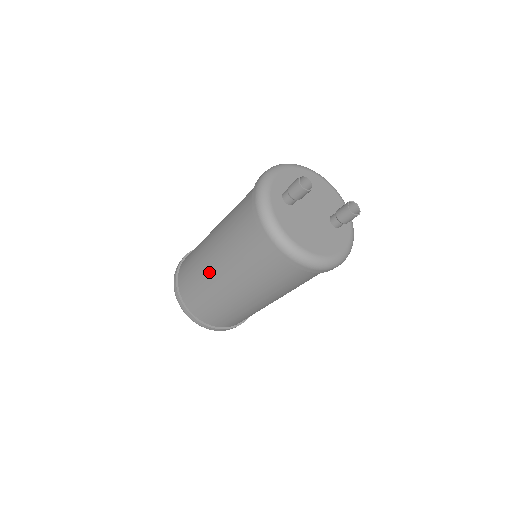
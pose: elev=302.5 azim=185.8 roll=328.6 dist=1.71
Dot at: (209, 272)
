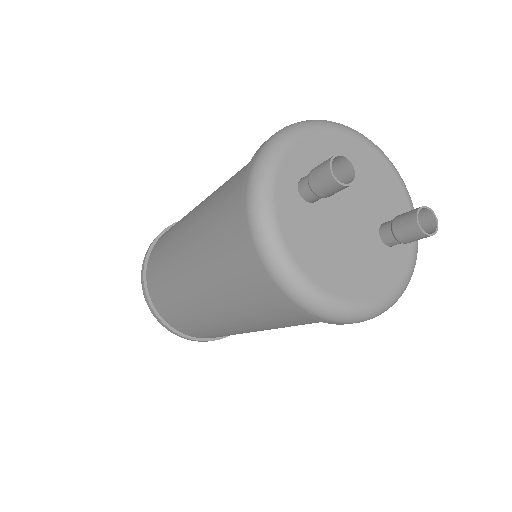
Dot at: (179, 276)
